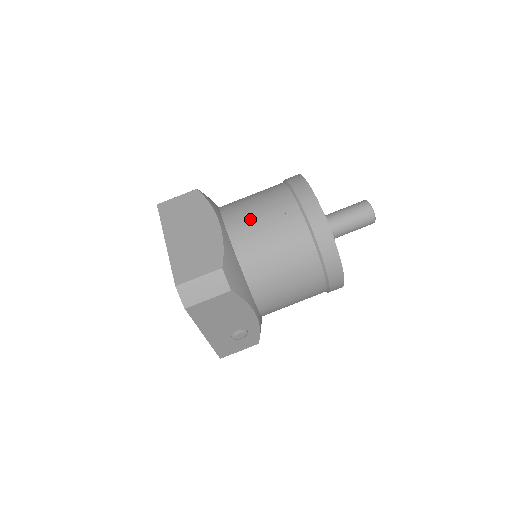
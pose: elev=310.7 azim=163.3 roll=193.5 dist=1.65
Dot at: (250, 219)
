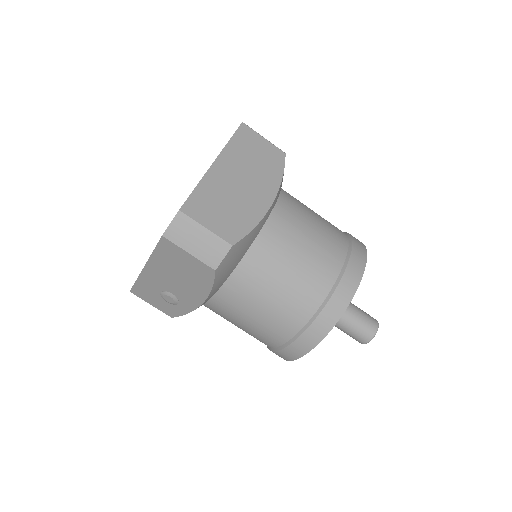
Dot at: (295, 233)
